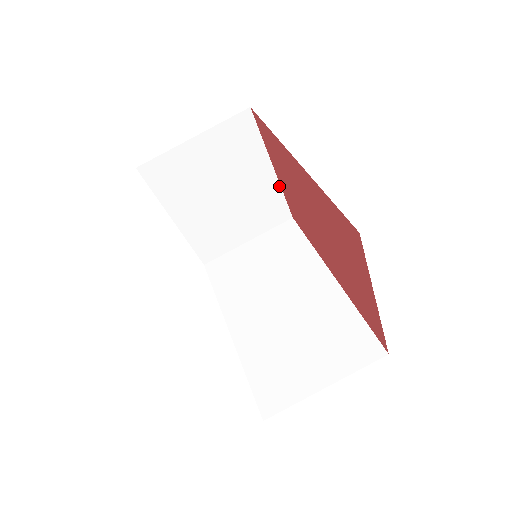
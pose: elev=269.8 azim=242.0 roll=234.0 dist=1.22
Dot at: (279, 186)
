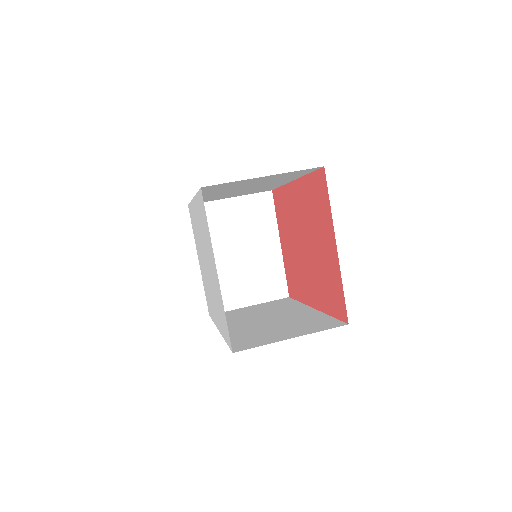
Dot at: (282, 261)
